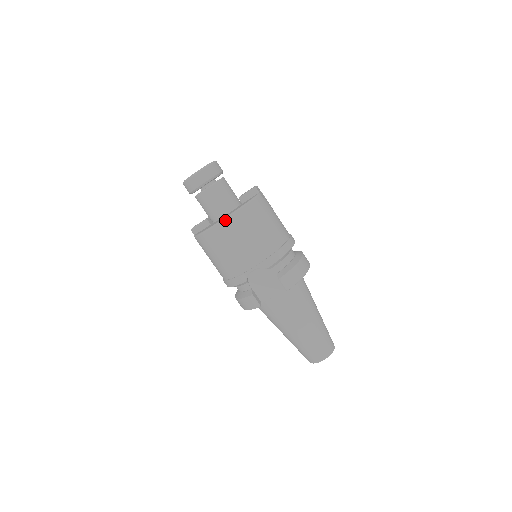
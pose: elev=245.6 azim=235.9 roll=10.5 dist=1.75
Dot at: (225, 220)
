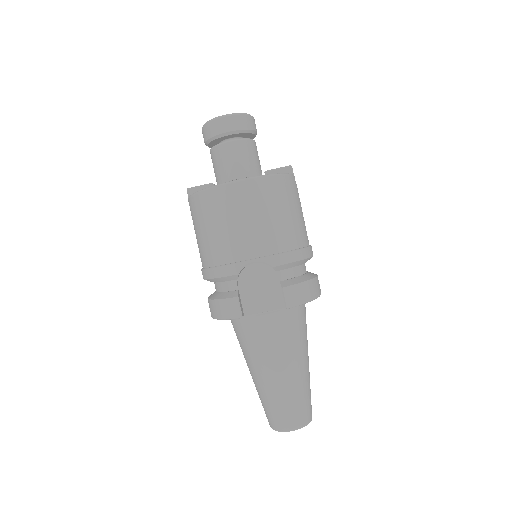
Dot at: (243, 181)
